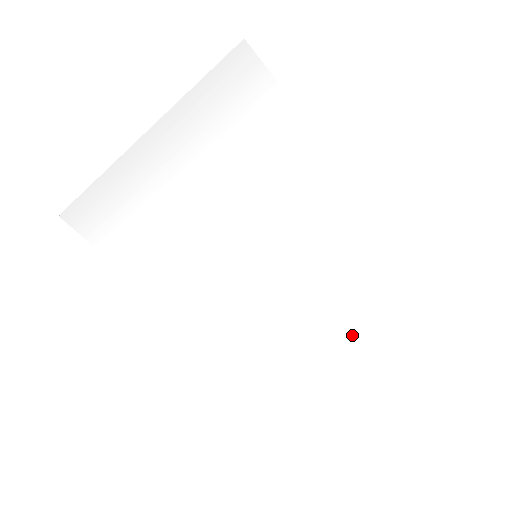
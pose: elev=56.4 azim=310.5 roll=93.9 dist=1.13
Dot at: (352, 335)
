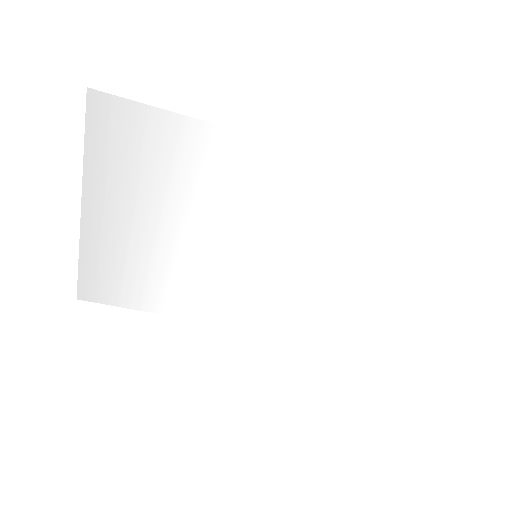
Dot at: (403, 276)
